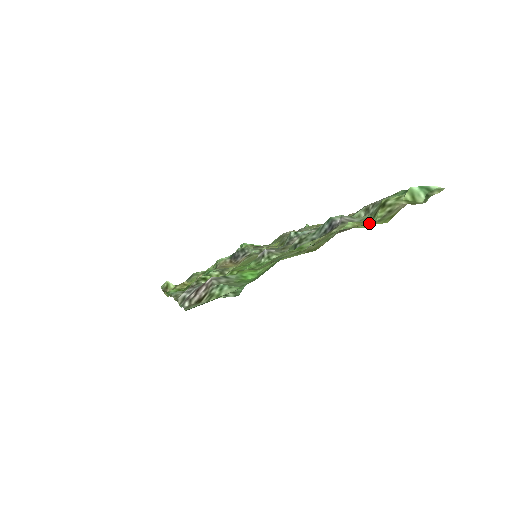
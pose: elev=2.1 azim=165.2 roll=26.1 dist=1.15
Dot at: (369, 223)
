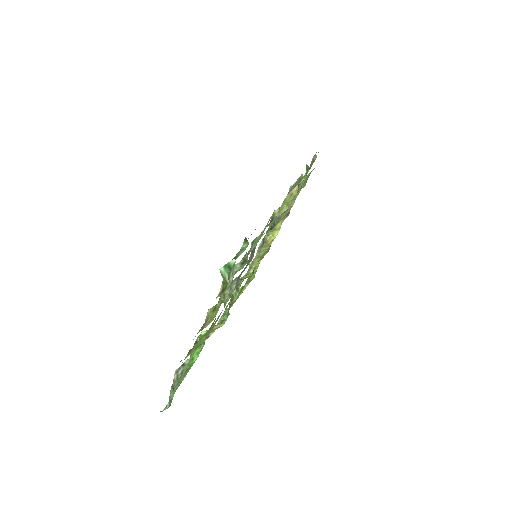
Dot at: (213, 313)
